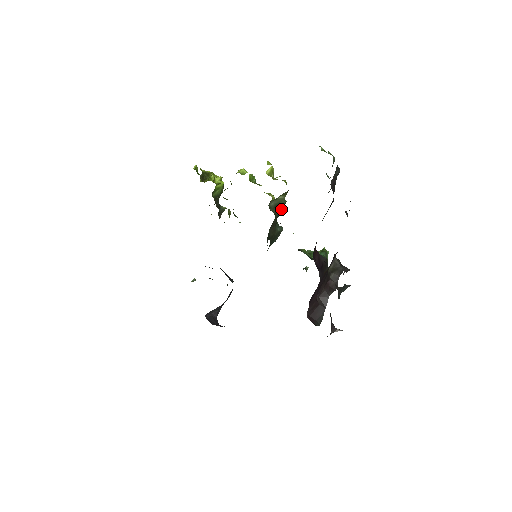
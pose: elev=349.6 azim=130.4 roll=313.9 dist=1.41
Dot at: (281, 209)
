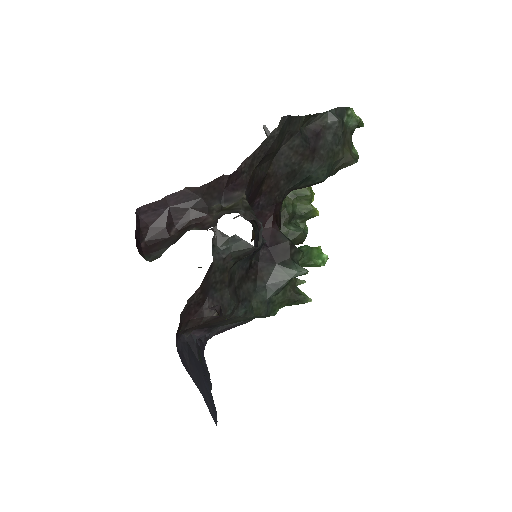
Dot at: (307, 206)
